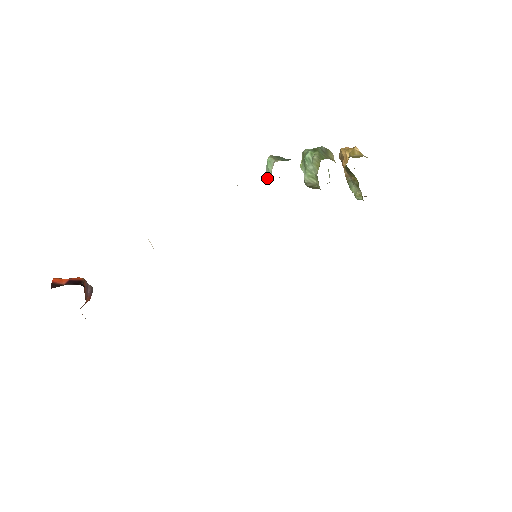
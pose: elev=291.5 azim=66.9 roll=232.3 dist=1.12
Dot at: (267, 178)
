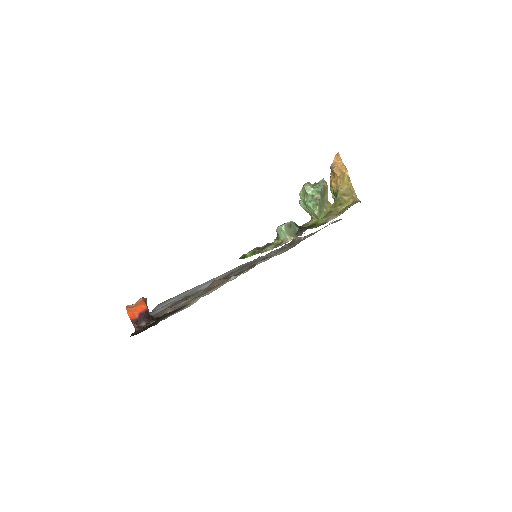
Dot at: (277, 233)
